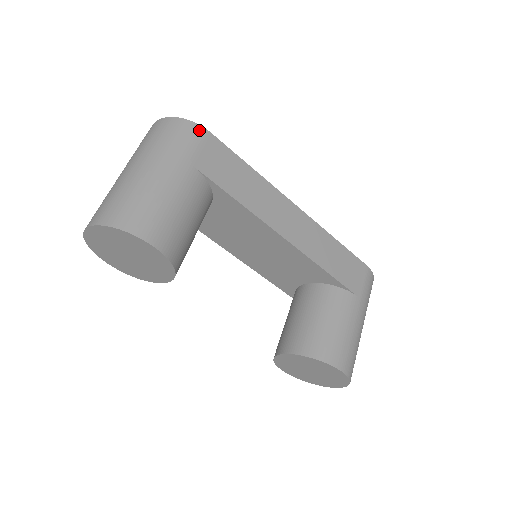
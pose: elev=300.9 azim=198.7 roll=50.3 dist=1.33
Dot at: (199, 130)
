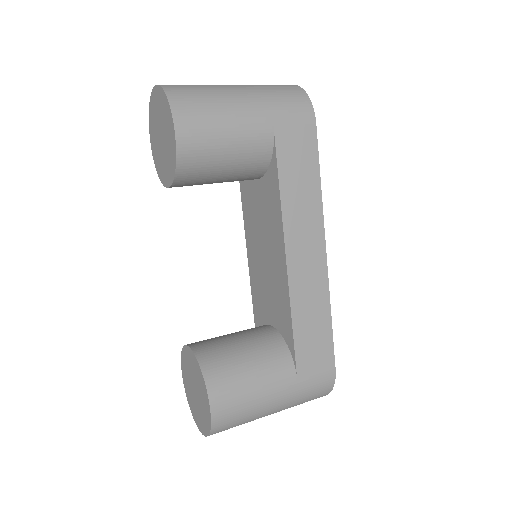
Dot at: (309, 112)
